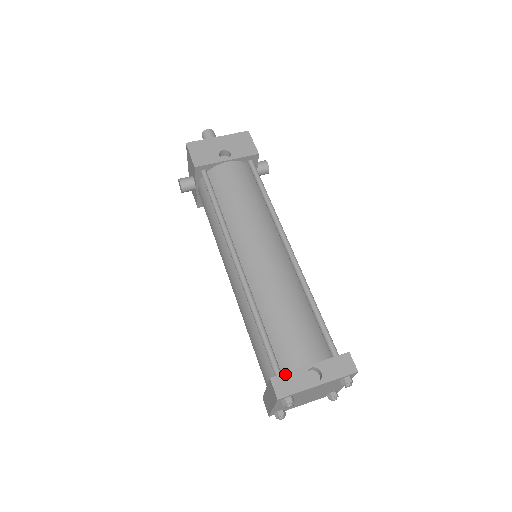
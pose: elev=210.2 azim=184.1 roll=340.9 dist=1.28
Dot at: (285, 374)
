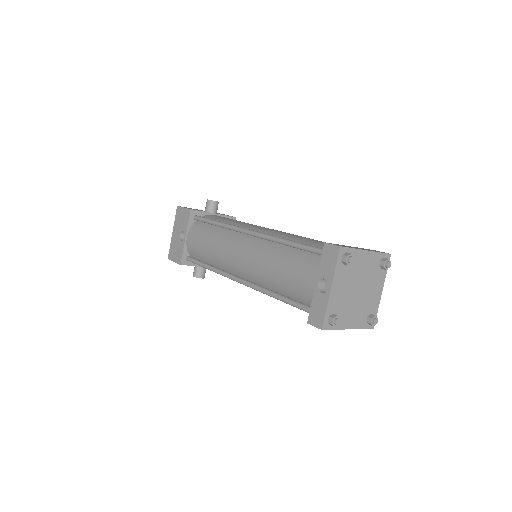
Dot at: (311, 309)
